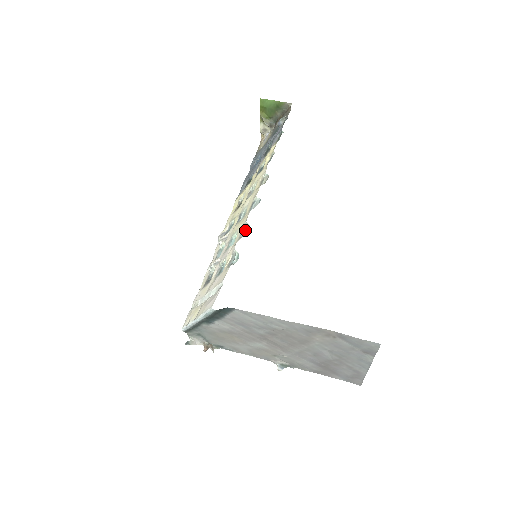
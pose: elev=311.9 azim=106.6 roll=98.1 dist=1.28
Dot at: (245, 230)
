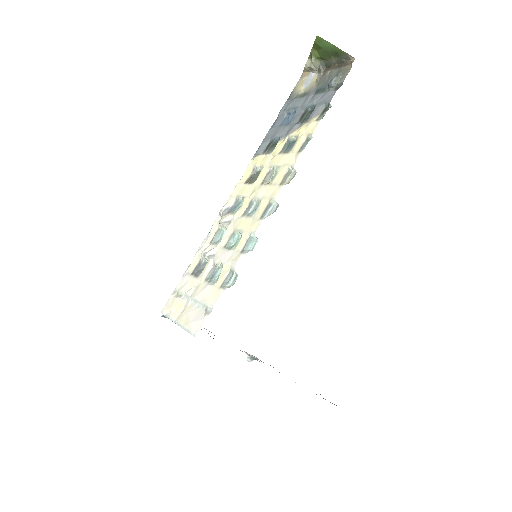
Dot at: (251, 243)
